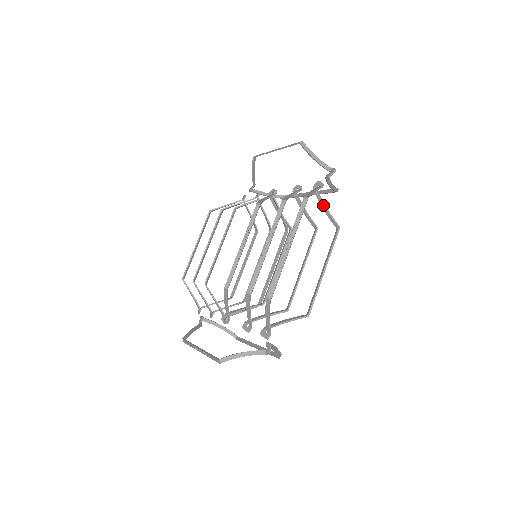
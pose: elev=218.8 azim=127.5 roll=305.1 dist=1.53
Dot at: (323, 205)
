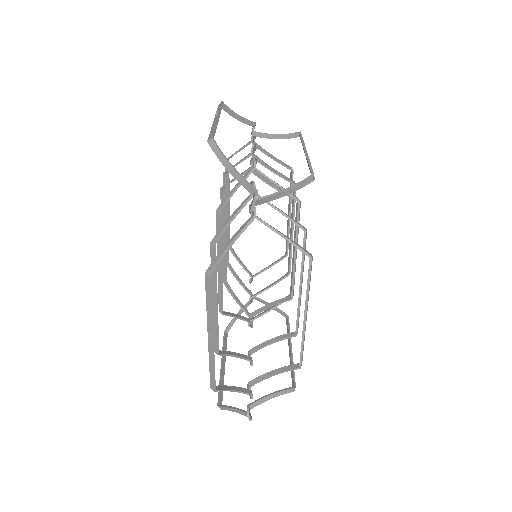
Dot at: (275, 232)
